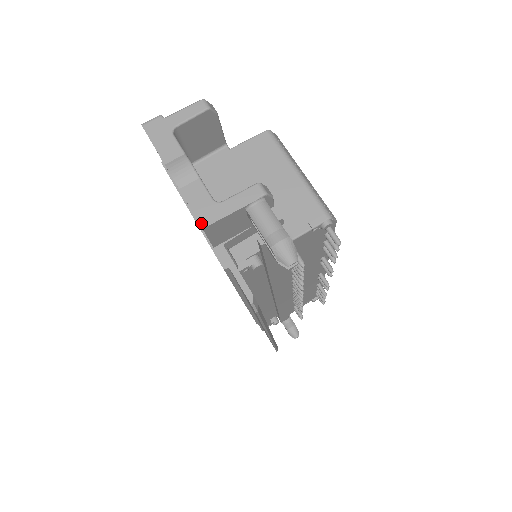
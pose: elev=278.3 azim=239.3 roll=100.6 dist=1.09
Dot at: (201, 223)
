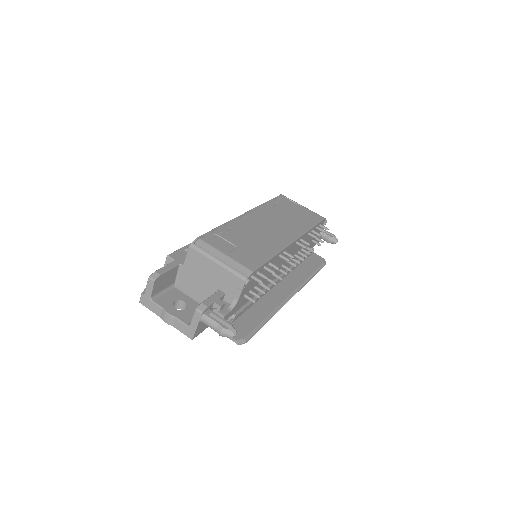
Dot at: (190, 338)
